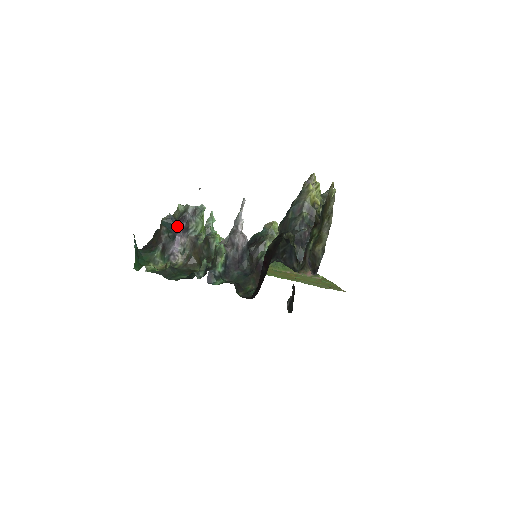
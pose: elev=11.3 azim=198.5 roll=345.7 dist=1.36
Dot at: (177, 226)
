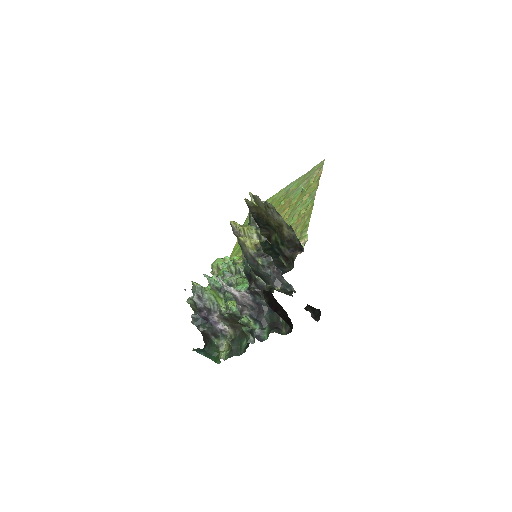
Dot at: (203, 317)
